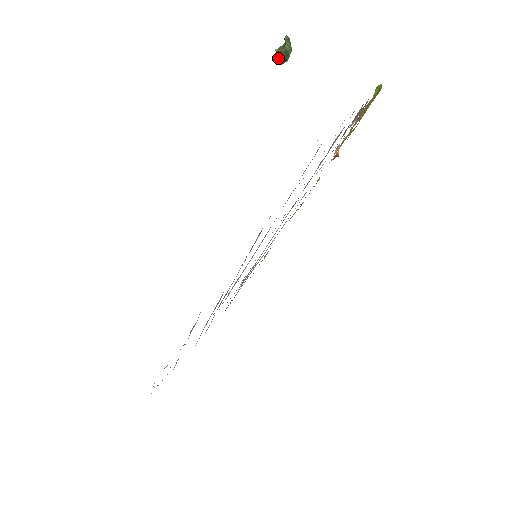
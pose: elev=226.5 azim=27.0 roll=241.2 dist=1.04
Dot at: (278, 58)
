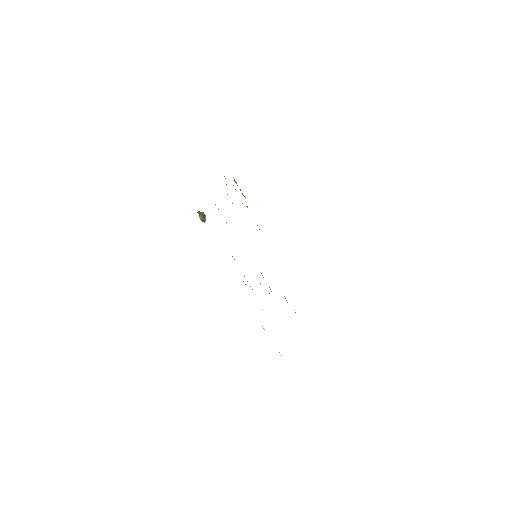
Dot at: (202, 220)
